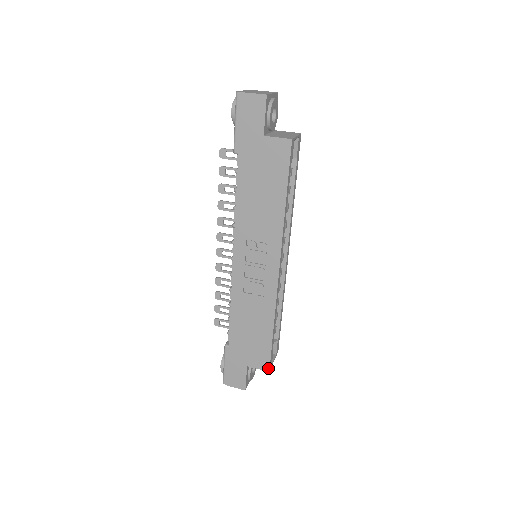
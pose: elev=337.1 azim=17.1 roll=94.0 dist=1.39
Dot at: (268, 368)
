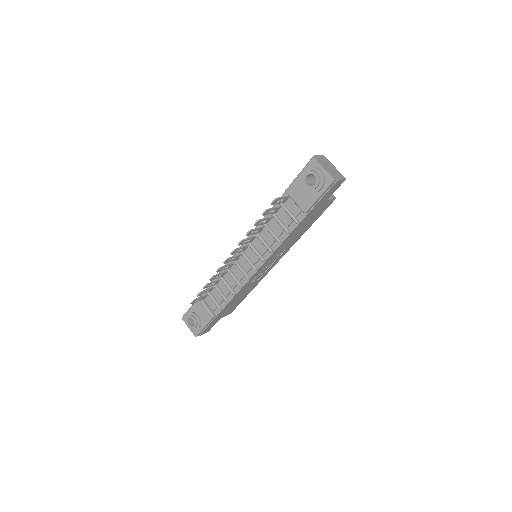
Dot at: (231, 312)
